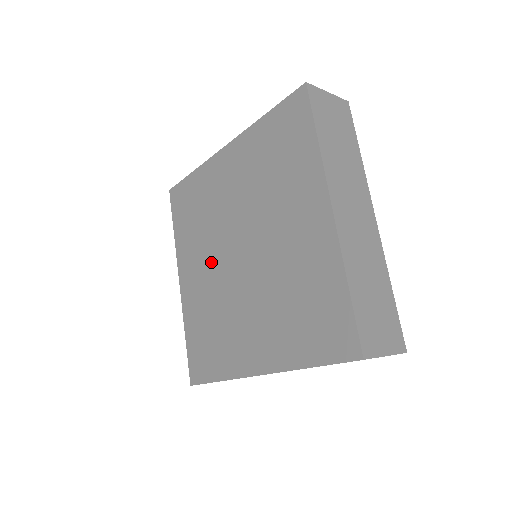
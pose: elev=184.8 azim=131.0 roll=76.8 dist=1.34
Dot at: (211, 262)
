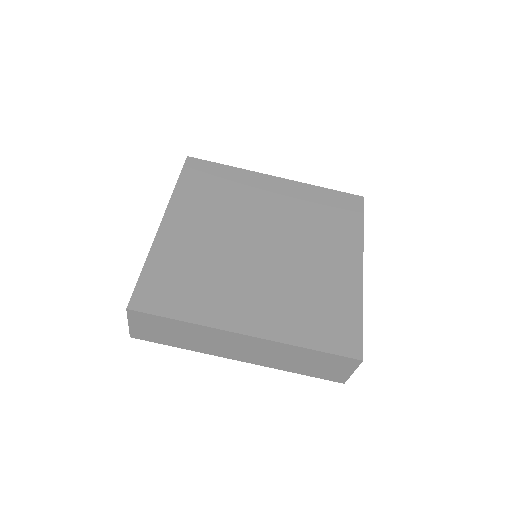
Dot at: (221, 231)
